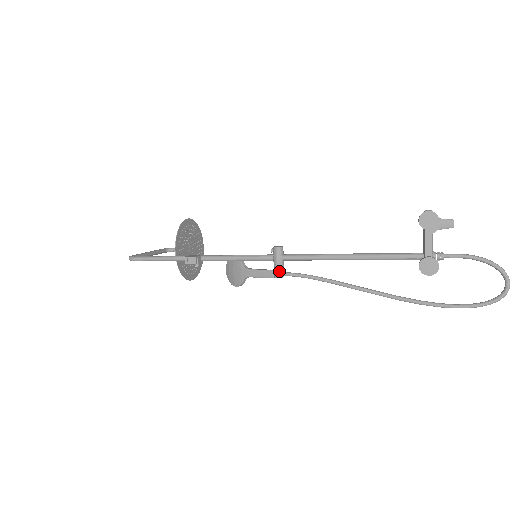
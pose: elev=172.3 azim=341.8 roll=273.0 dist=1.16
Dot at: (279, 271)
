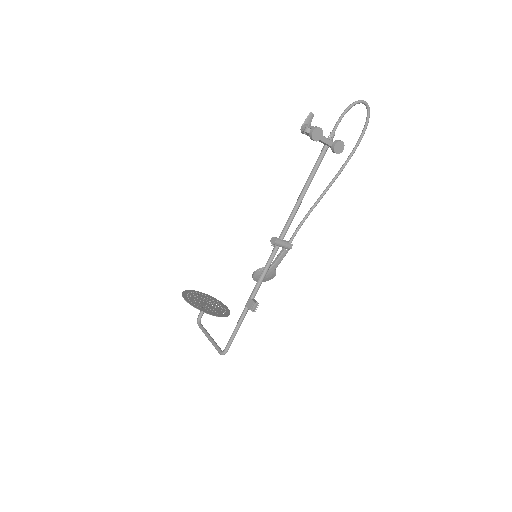
Dot at: (289, 245)
